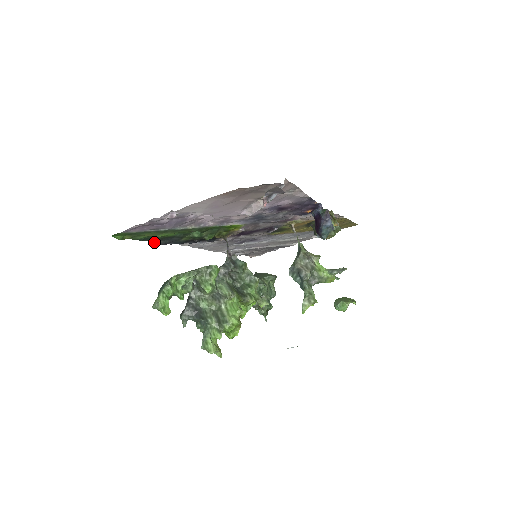
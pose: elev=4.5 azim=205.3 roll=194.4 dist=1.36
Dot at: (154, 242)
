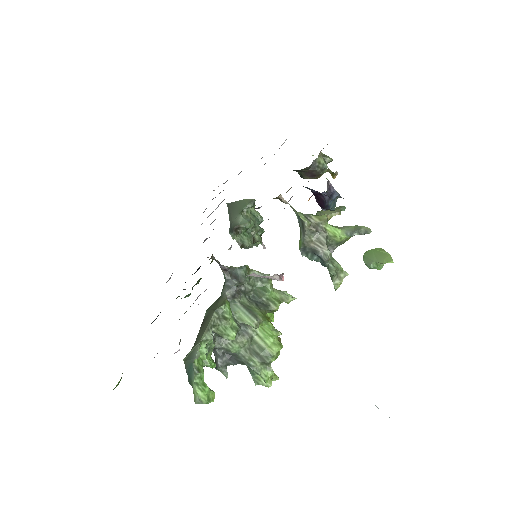
Dot at: occluded
